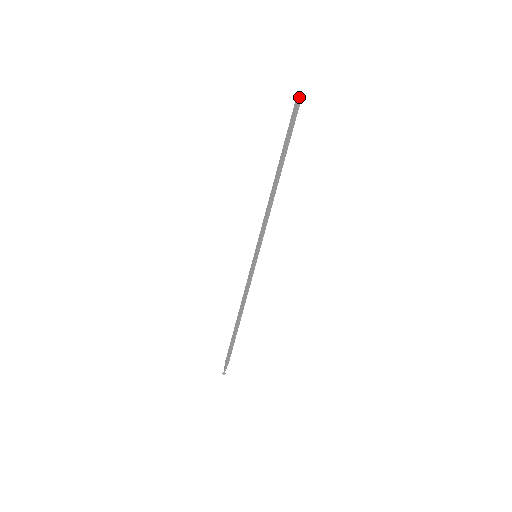
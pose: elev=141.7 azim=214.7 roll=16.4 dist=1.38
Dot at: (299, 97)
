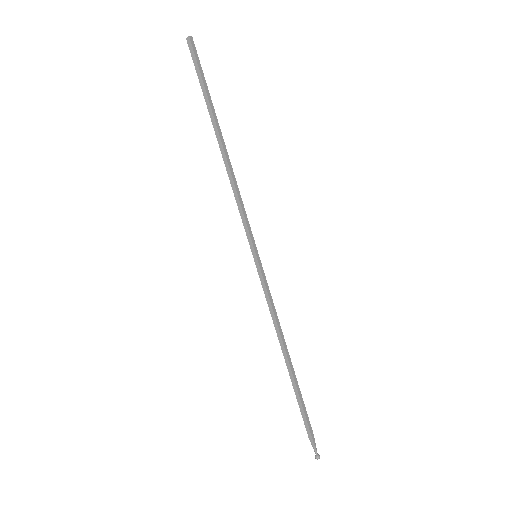
Dot at: (190, 39)
